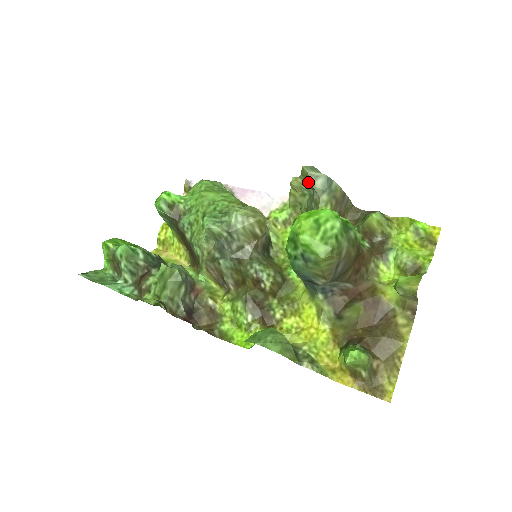
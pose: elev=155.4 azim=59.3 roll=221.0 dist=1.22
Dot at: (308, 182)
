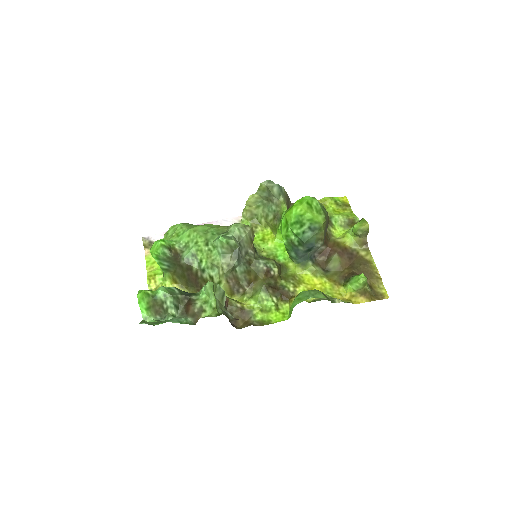
Dot at: (264, 194)
